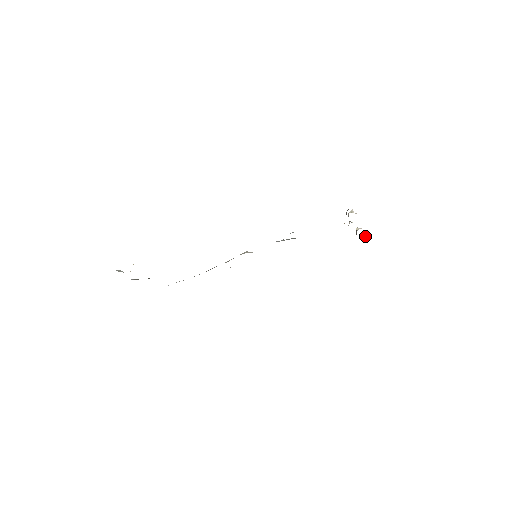
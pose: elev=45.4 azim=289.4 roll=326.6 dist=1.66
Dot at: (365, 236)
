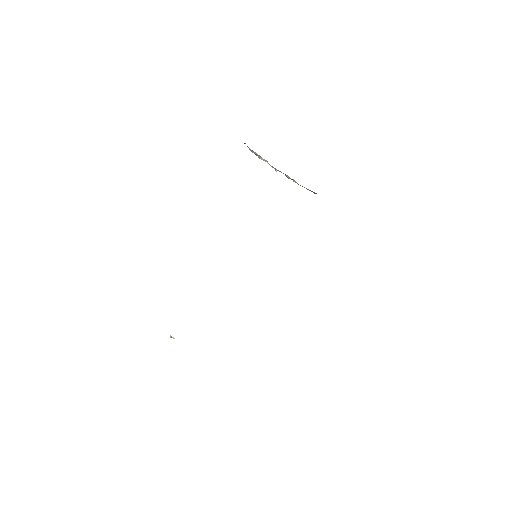
Dot at: occluded
